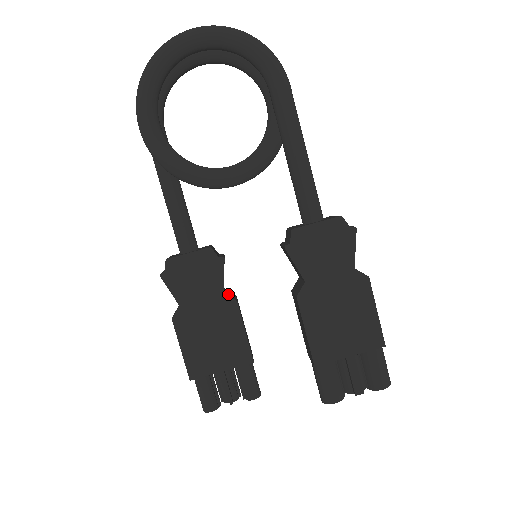
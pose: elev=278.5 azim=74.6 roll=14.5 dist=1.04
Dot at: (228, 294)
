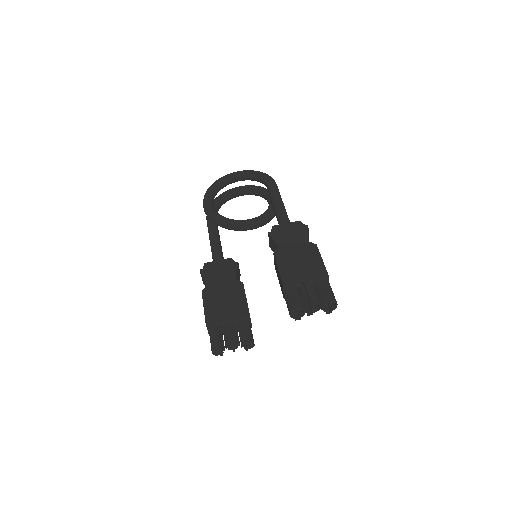
Dot at: occluded
